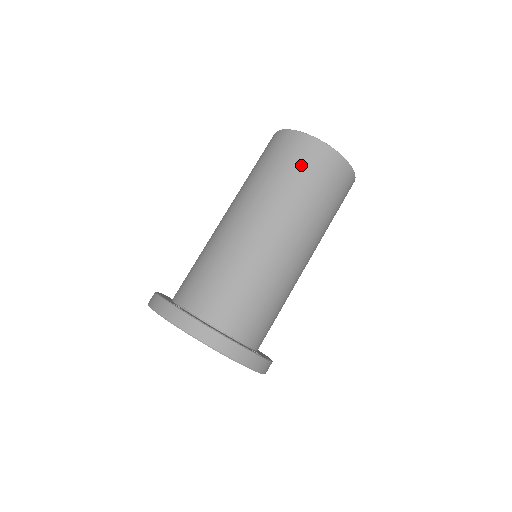
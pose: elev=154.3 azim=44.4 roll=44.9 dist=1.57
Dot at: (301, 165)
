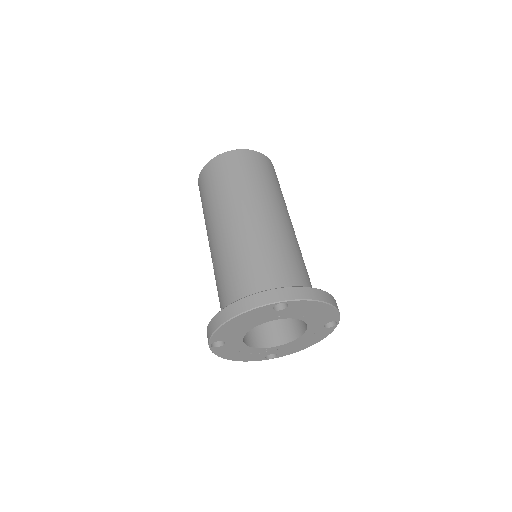
Dot at: (264, 170)
